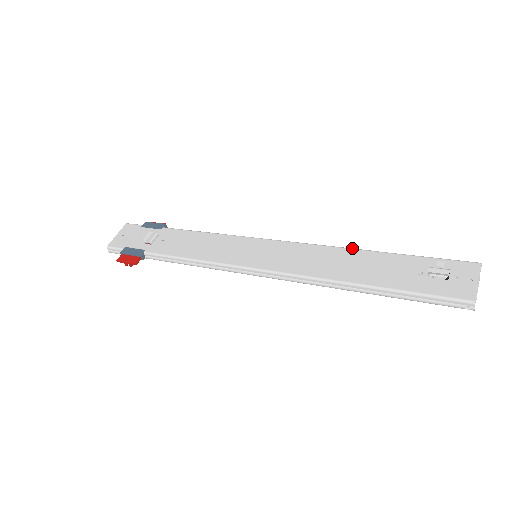
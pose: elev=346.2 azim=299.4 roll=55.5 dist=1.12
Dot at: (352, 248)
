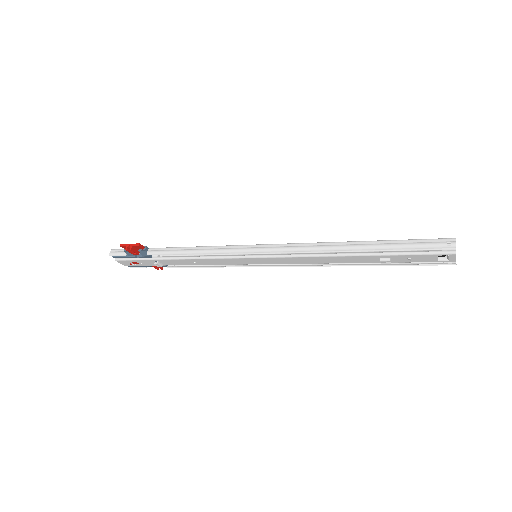
Dot at: occluded
